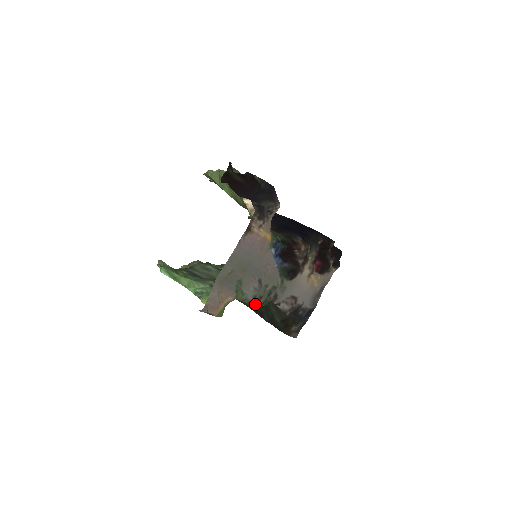
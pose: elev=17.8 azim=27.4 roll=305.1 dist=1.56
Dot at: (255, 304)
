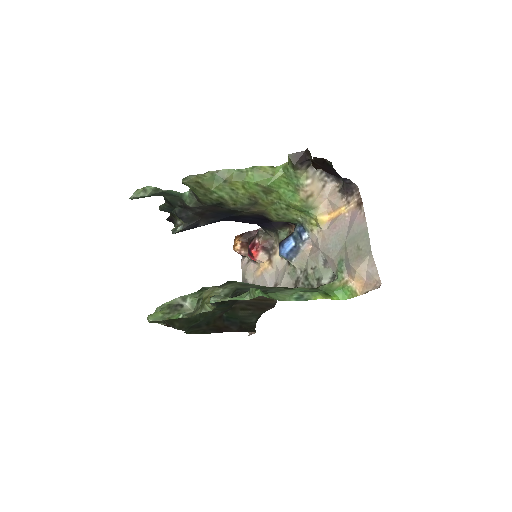
Dot at: occluded
